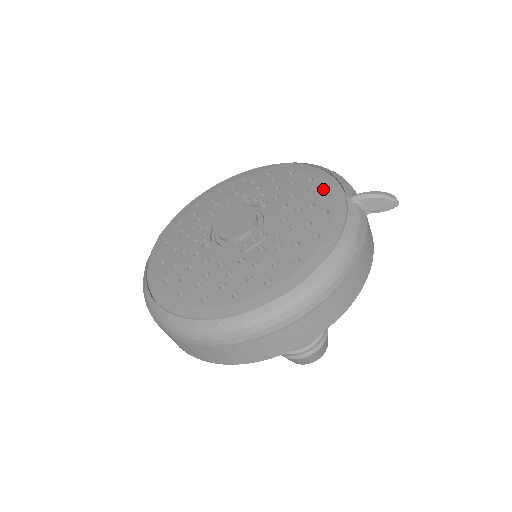
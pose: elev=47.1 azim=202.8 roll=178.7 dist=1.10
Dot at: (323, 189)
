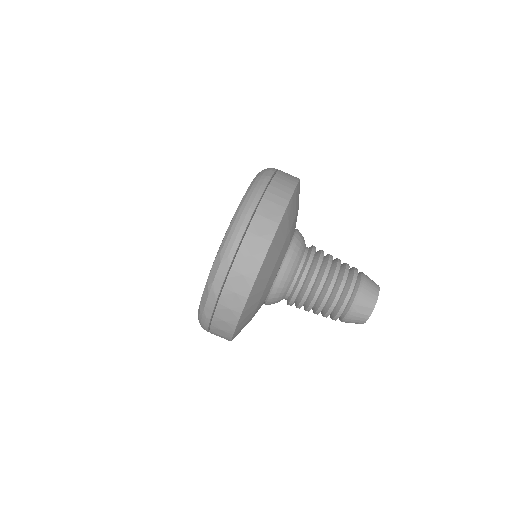
Dot at: occluded
